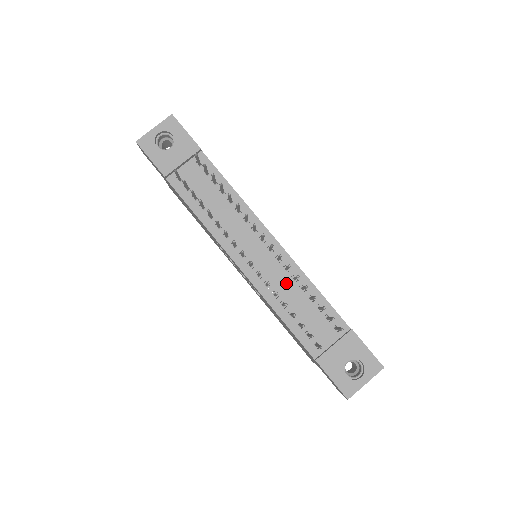
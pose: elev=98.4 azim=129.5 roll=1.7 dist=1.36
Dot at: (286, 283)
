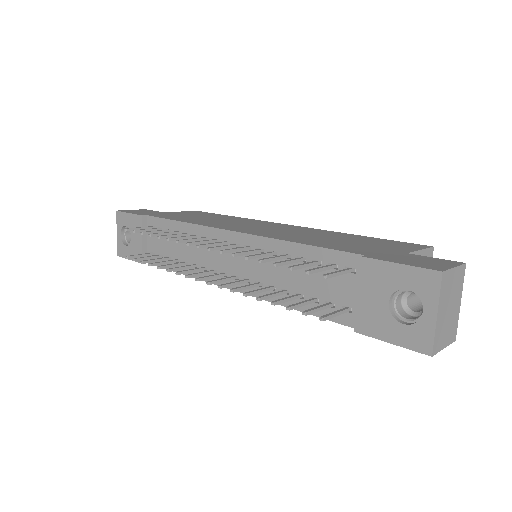
Dot at: (270, 266)
